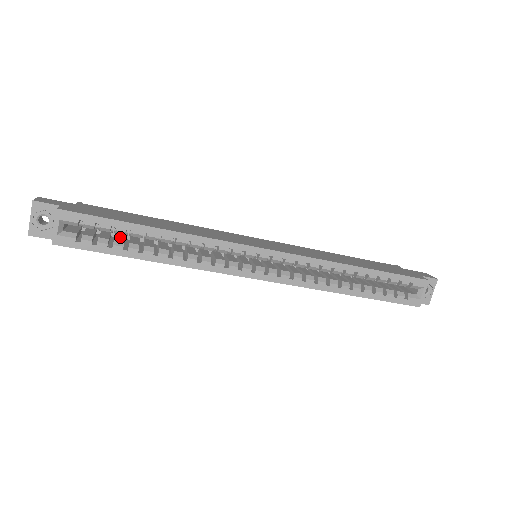
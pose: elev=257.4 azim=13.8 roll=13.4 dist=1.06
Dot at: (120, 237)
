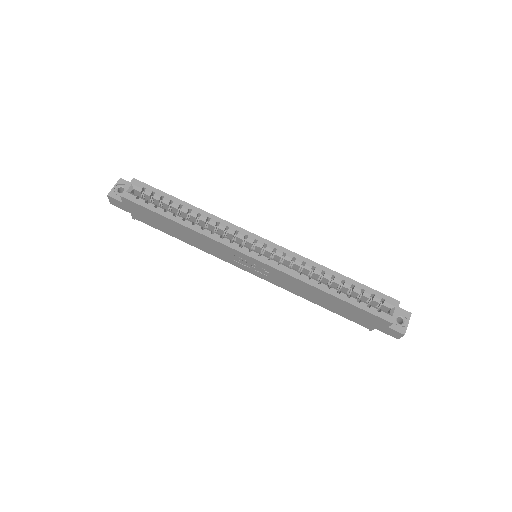
Dot at: occluded
